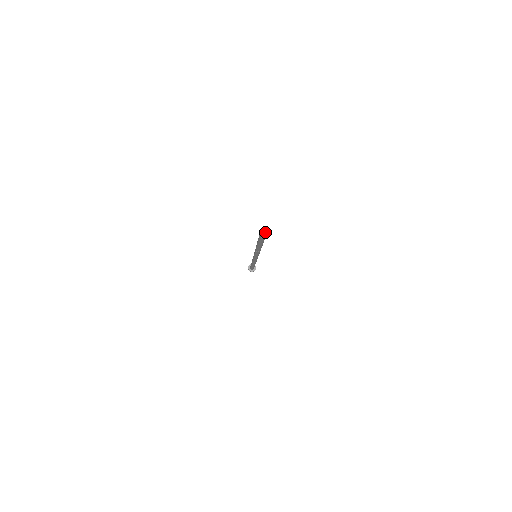
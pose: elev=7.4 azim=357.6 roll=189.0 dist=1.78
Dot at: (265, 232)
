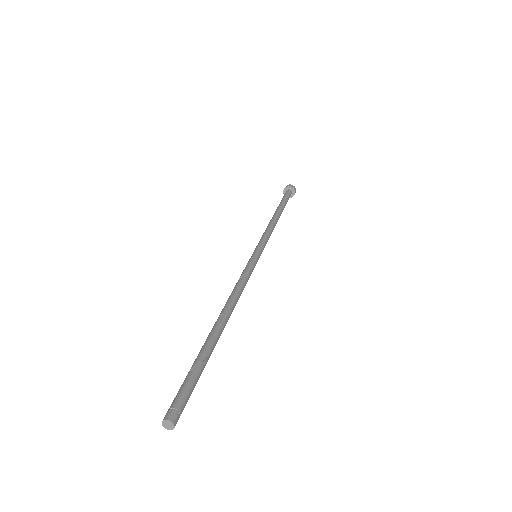
Dot at: (168, 423)
